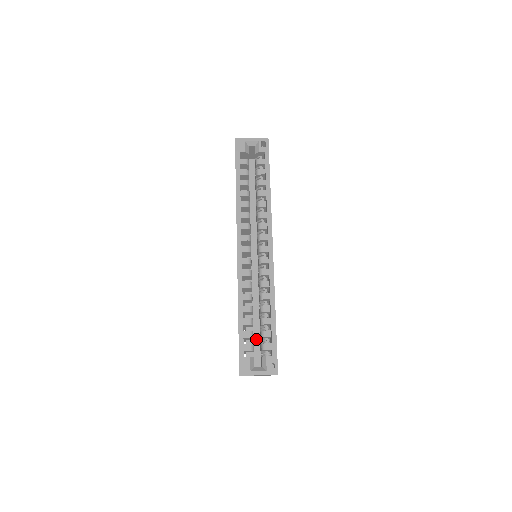
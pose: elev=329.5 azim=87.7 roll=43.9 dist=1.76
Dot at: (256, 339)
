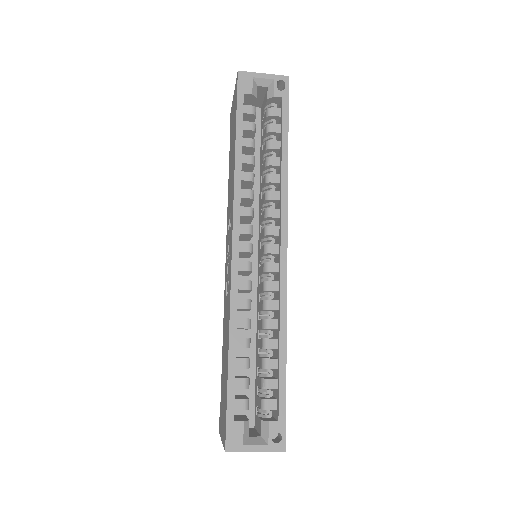
Dot at: occluded
